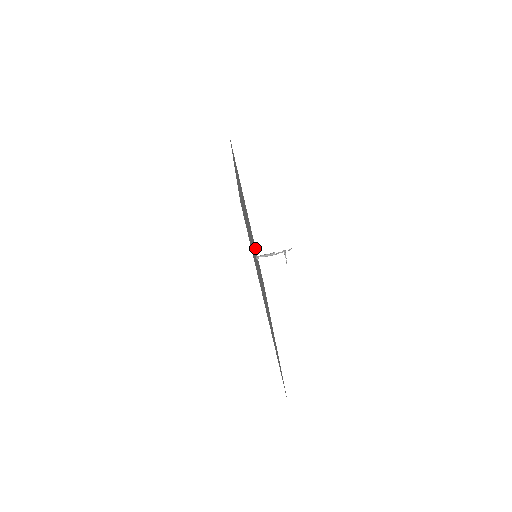
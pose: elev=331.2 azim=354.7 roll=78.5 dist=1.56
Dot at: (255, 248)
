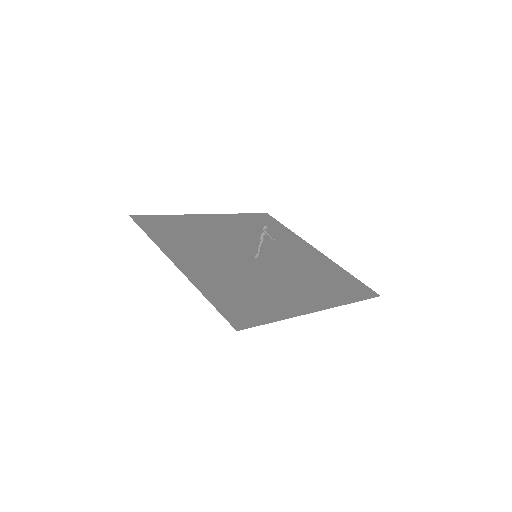
Dot at: (333, 267)
